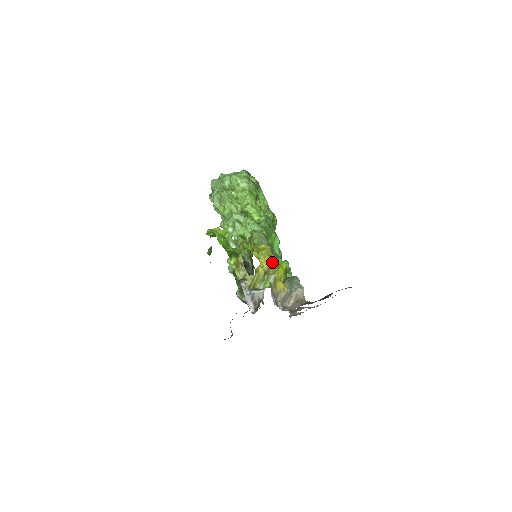
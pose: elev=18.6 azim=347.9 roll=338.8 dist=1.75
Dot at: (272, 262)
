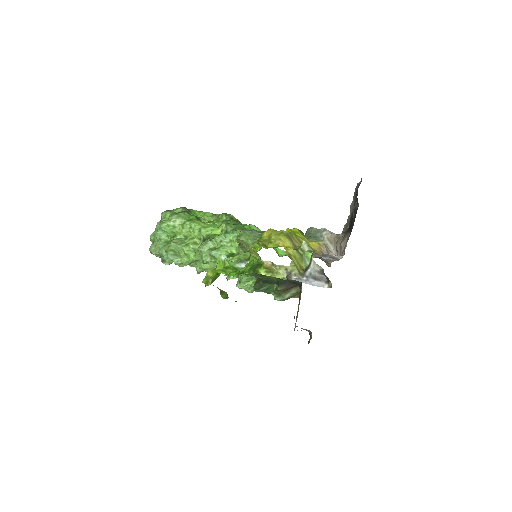
Dot at: (289, 236)
